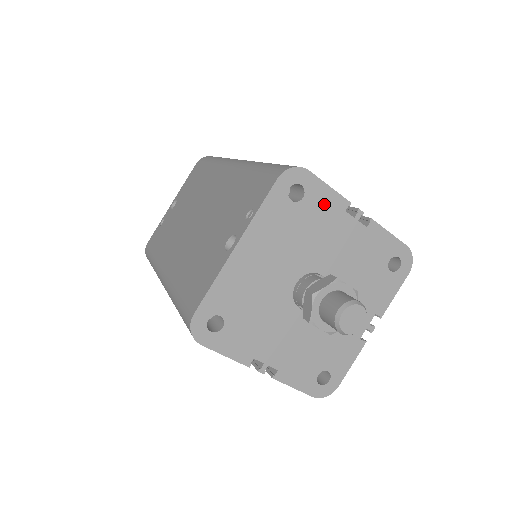
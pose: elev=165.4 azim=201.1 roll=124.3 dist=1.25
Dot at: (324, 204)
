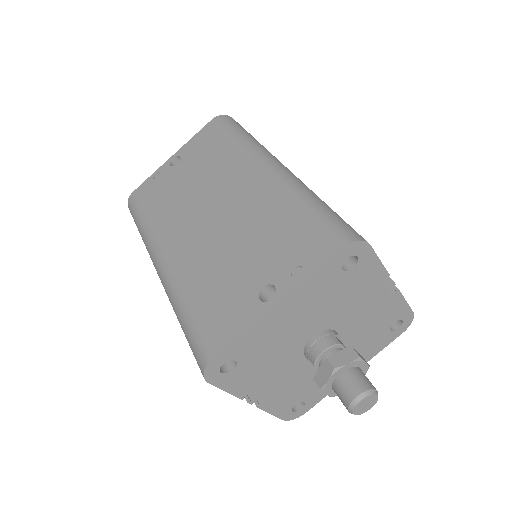
Dot at: (368, 274)
